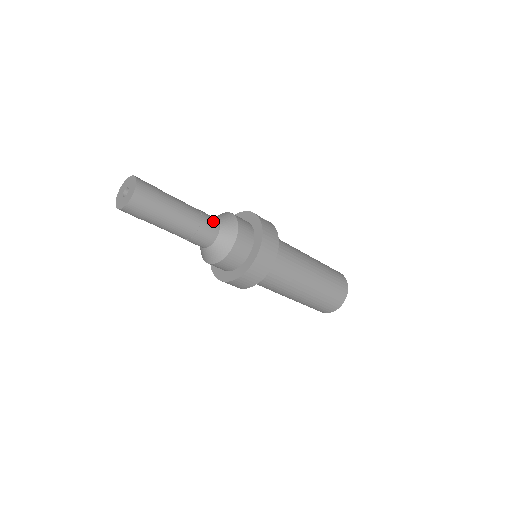
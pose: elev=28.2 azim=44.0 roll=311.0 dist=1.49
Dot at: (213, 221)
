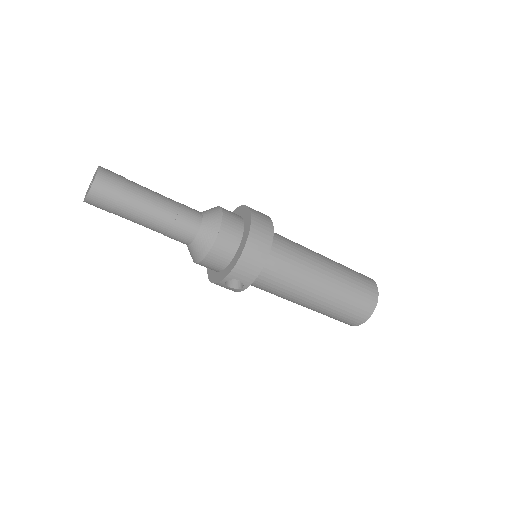
Dot at: (193, 209)
